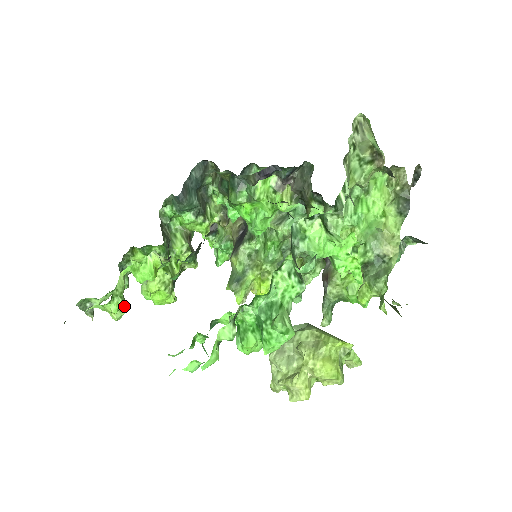
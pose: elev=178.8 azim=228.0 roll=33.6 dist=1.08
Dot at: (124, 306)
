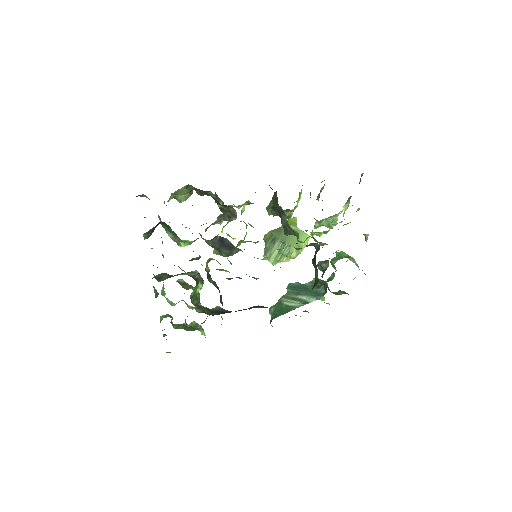
Dot at: (200, 326)
